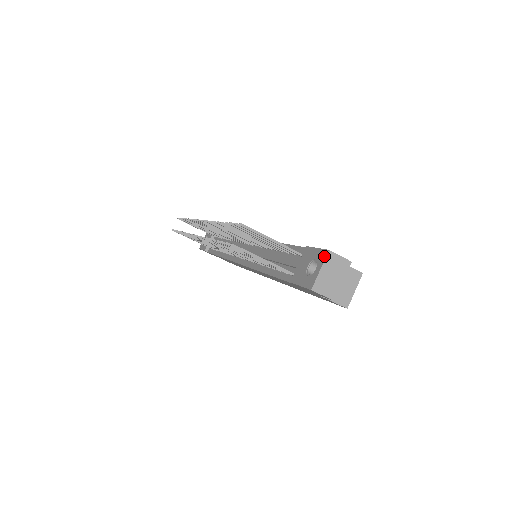
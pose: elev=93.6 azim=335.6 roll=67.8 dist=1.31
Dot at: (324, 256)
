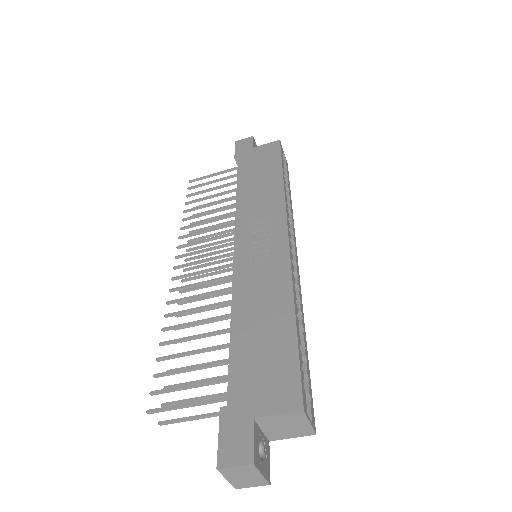
Dot at: (219, 469)
